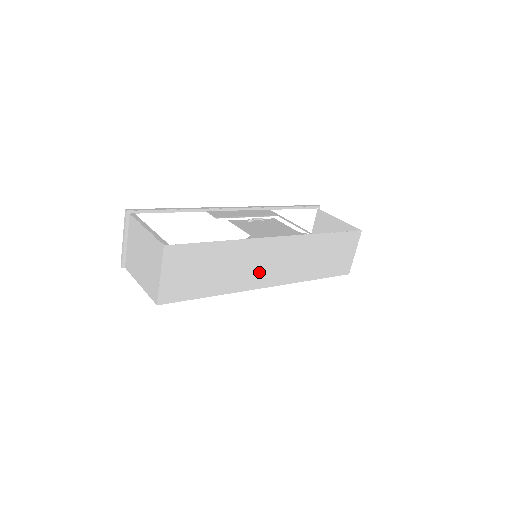
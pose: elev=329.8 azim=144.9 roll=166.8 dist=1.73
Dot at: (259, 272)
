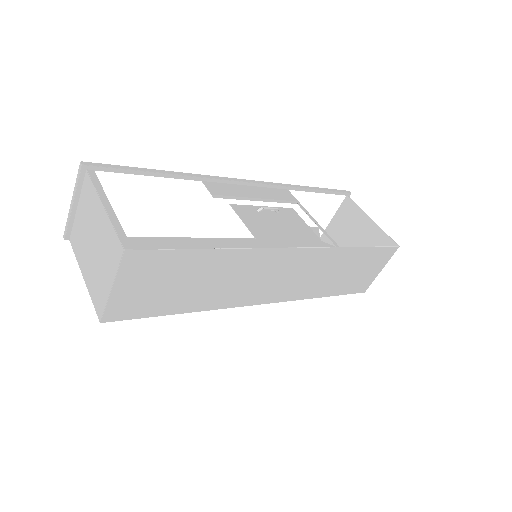
Dot at: (256, 287)
